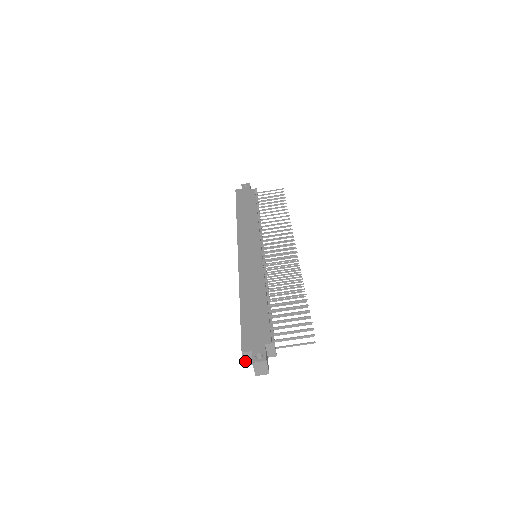
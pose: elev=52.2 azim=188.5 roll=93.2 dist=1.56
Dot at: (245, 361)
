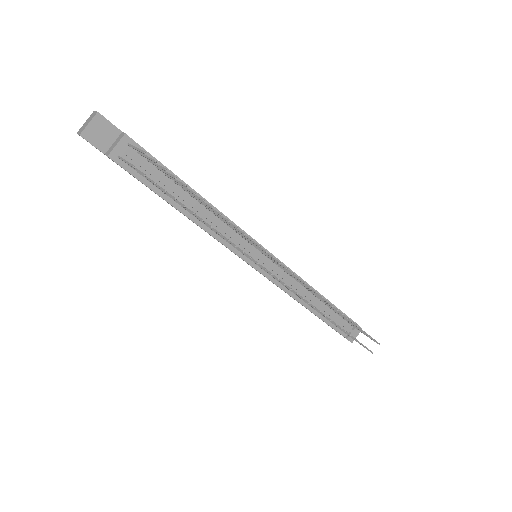
Dot at: occluded
